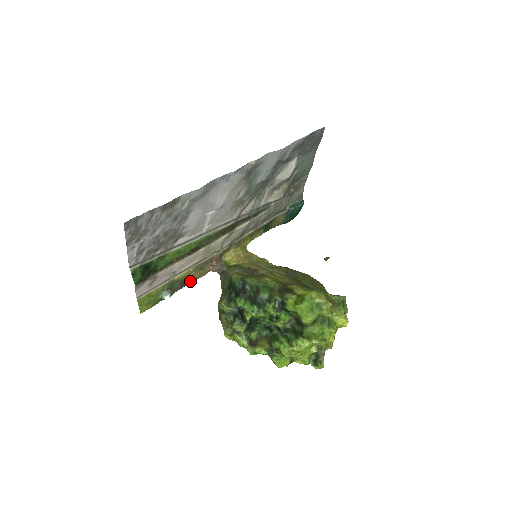
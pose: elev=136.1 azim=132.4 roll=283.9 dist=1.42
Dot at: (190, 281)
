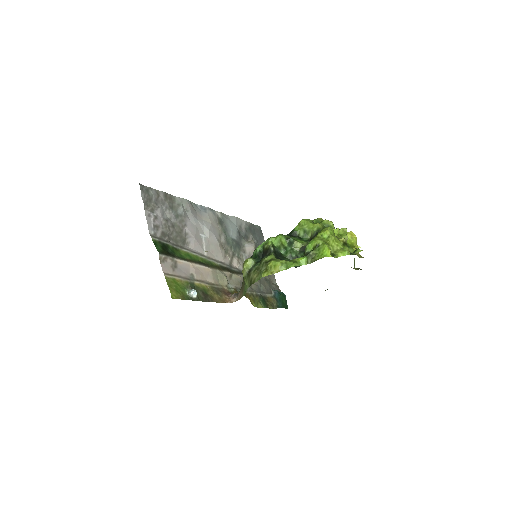
Dot at: (212, 300)
